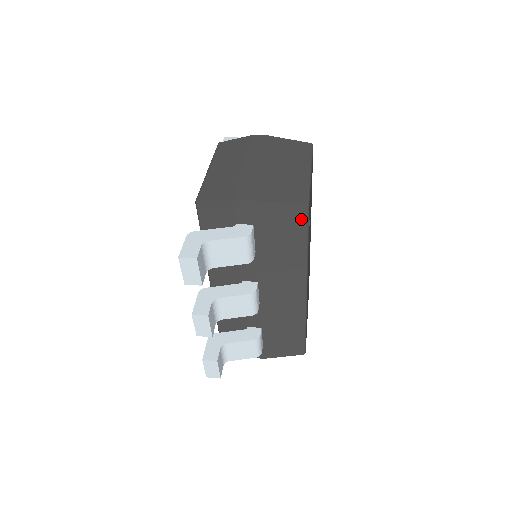
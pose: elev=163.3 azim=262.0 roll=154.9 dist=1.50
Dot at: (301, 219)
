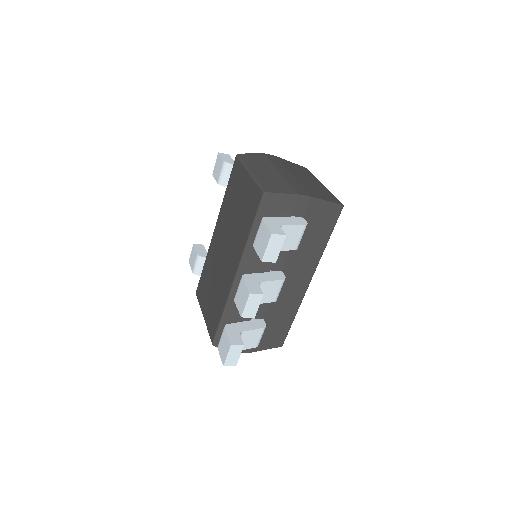
Dot at: (335, 217)
